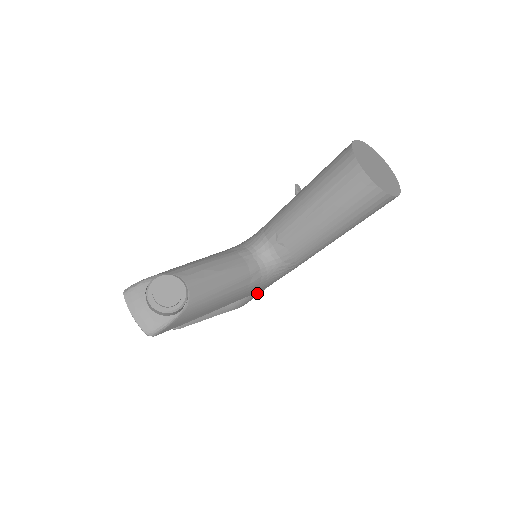
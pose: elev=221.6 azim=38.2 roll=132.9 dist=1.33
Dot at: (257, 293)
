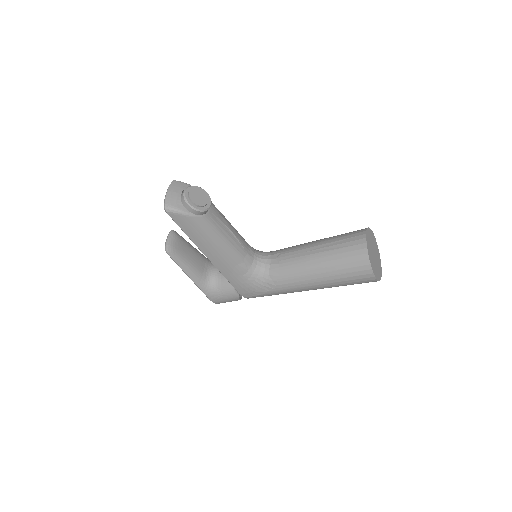
Dot at: (231, 294)
